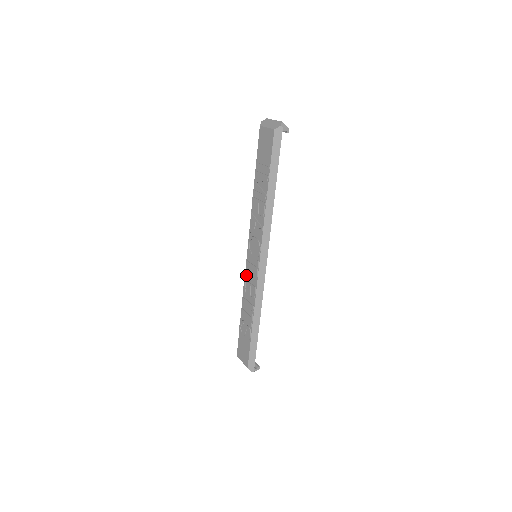
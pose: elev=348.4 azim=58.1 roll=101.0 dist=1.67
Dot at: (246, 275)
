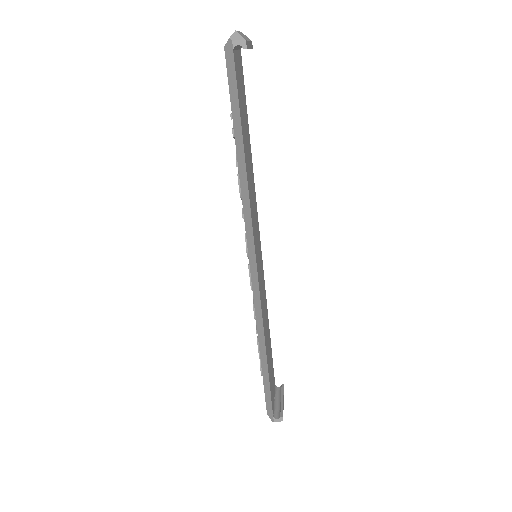
Dot at: occluded
